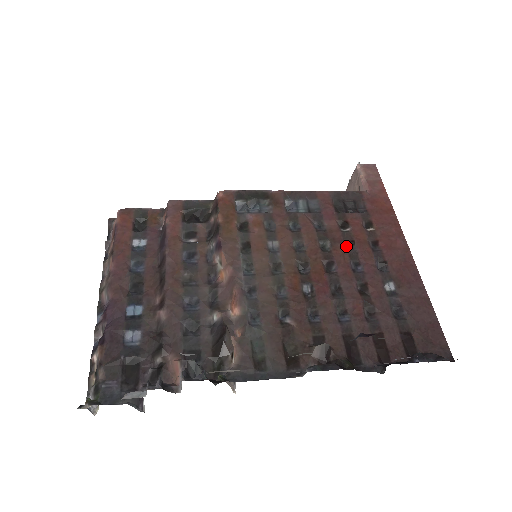
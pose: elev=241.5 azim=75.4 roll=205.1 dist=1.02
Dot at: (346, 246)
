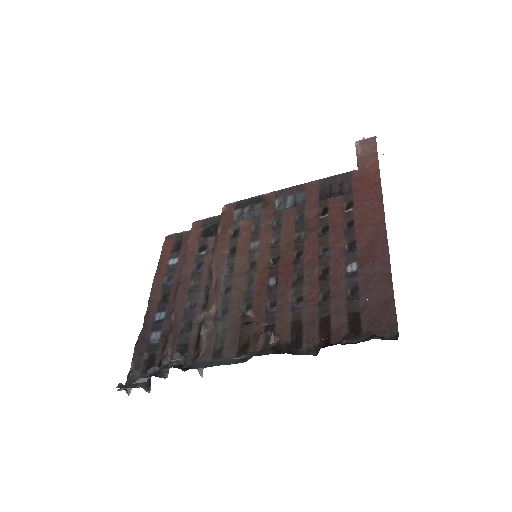
Dot at: (320, 233)
